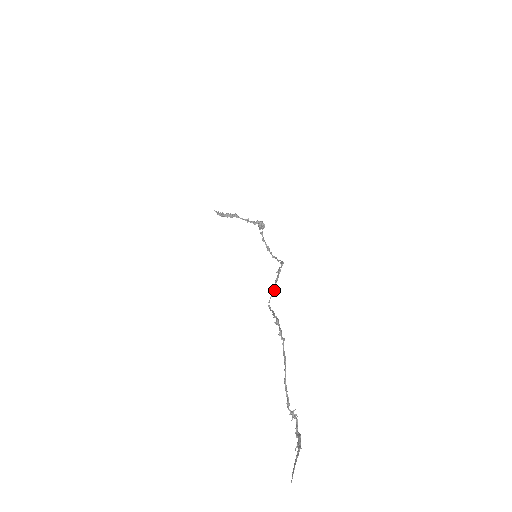
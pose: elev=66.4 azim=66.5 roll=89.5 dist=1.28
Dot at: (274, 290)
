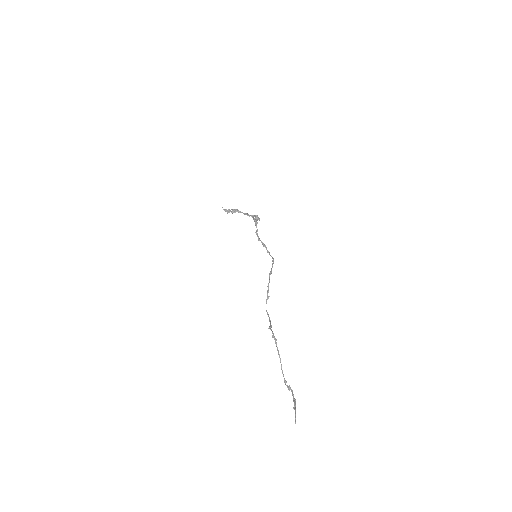
Dot at: occluded
